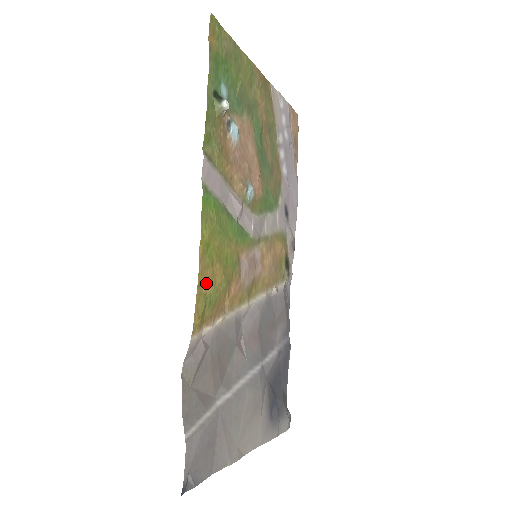
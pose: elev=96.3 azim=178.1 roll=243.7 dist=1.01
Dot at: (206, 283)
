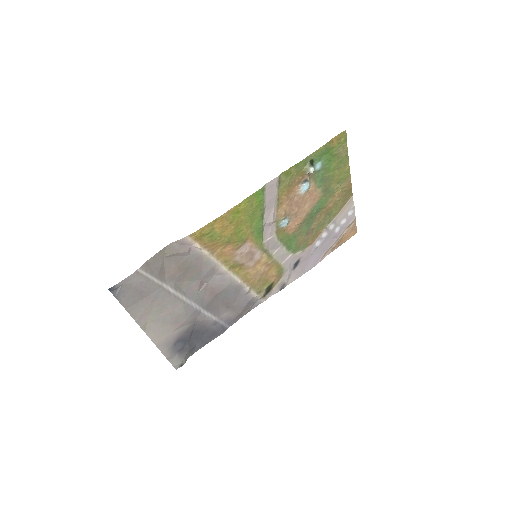
Dot at: (219, 225)
